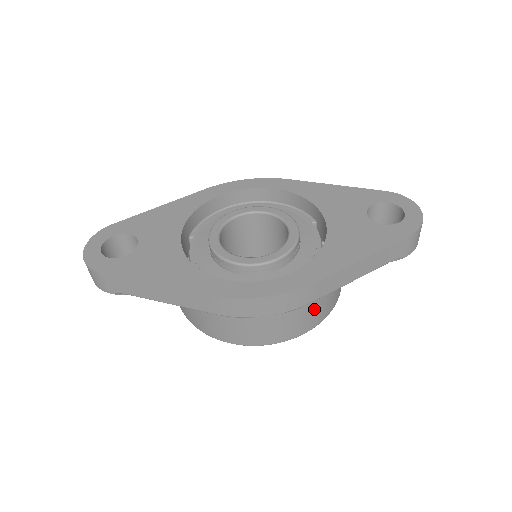
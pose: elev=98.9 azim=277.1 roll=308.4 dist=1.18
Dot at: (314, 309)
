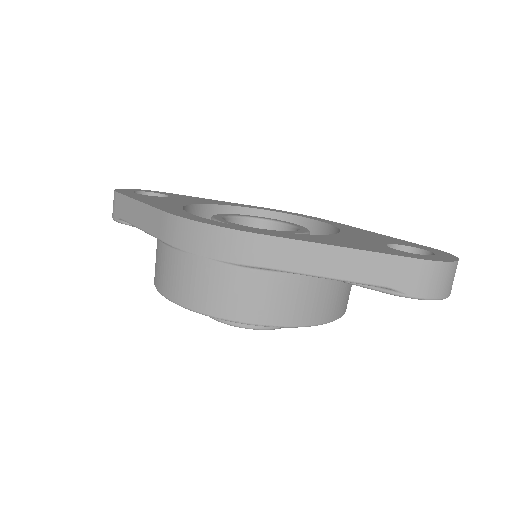
Dot at: (259, 288)
